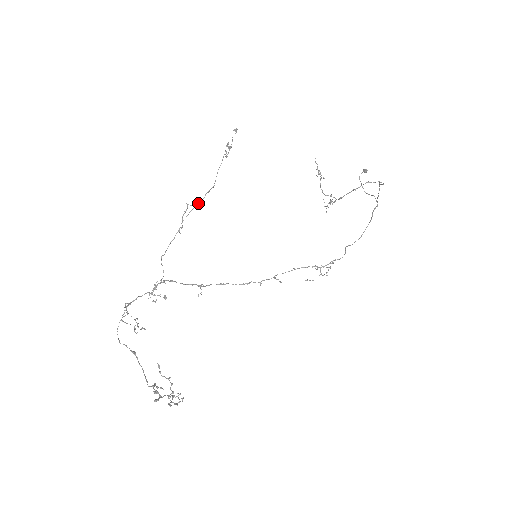
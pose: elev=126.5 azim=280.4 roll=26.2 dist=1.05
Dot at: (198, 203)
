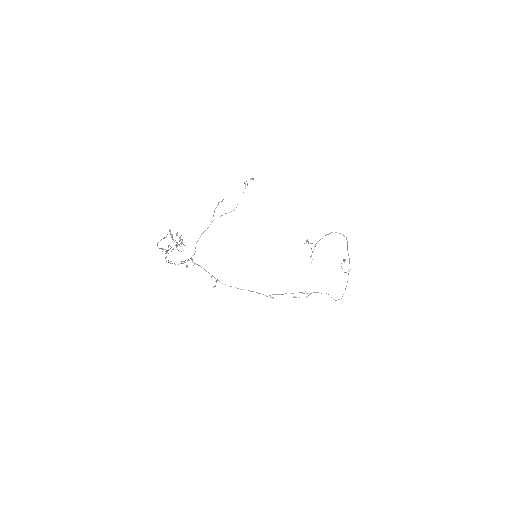
Dot at: (226, 213)
